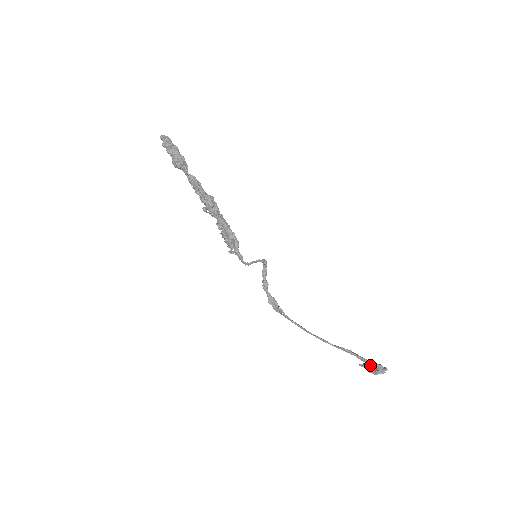
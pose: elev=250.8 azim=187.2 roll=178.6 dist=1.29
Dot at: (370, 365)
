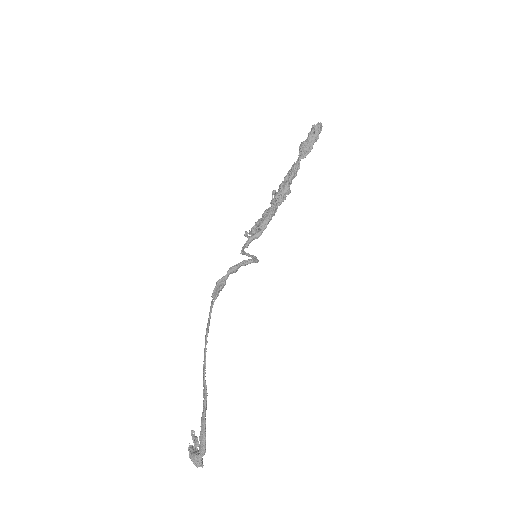
Dot at: (200, 435)
